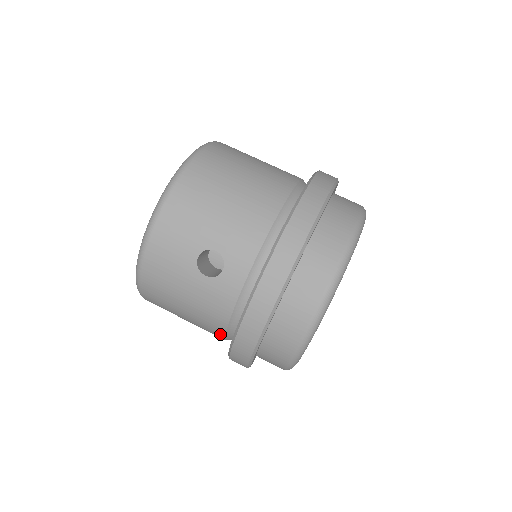
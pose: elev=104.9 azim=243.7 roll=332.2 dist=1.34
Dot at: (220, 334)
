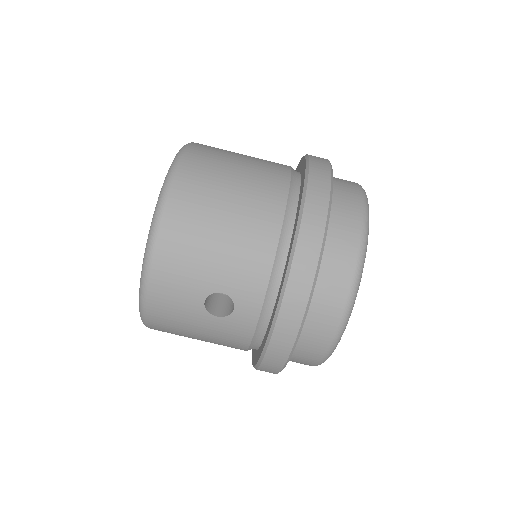
Dot at: occluded
